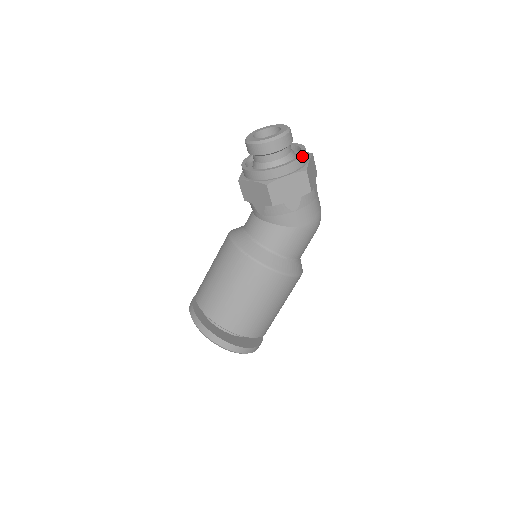
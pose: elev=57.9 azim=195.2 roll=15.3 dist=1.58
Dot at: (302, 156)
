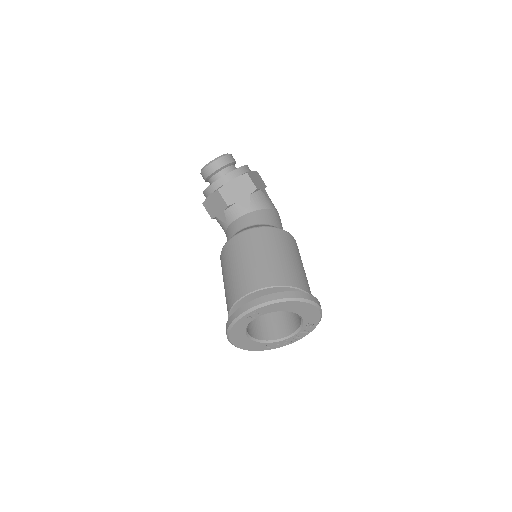
Dot at: occluded
